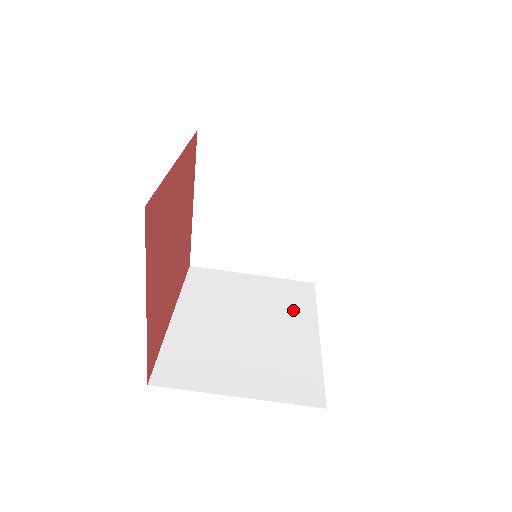
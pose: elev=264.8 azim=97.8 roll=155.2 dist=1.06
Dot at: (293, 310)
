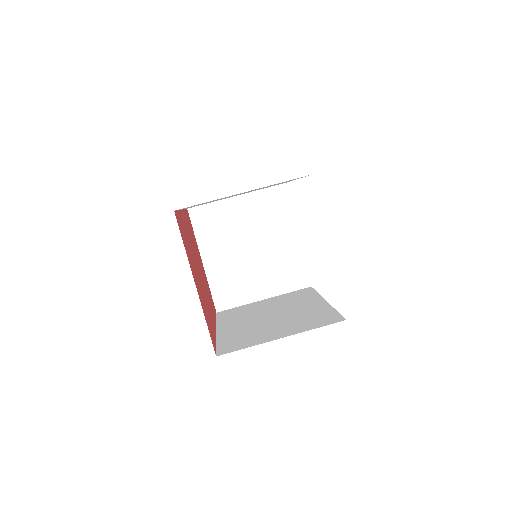
Dot at: (302, 300)
